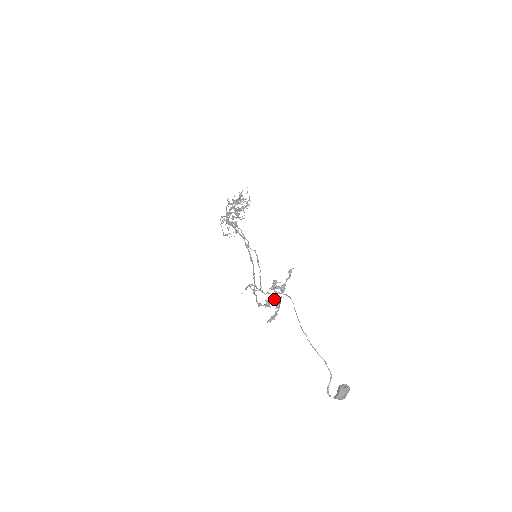
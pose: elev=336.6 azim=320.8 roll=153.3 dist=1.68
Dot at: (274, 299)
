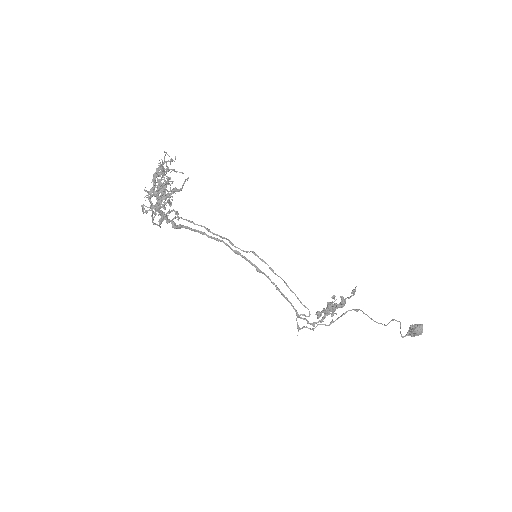
Dot at: (329, 311)
